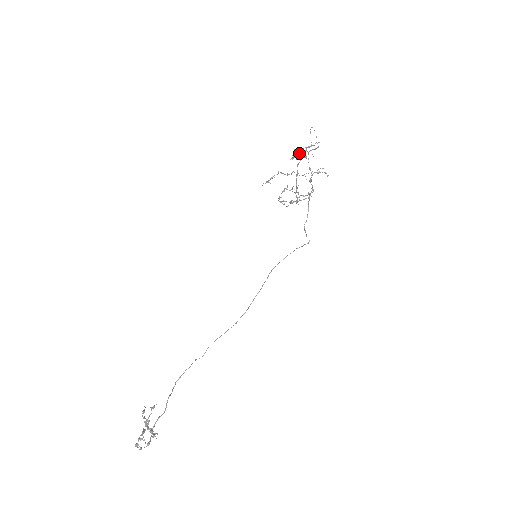
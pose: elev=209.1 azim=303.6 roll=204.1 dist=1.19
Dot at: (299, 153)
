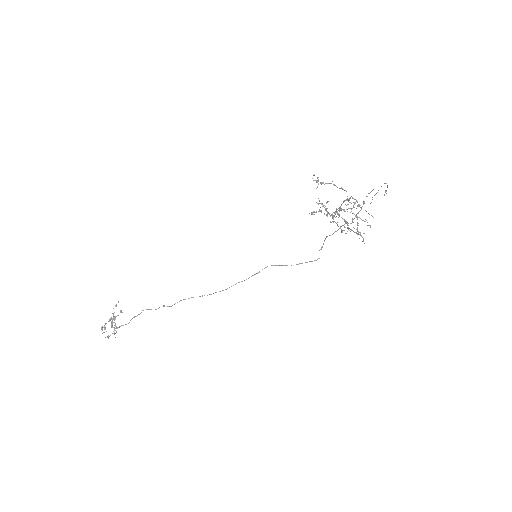
Dot at: occluded
